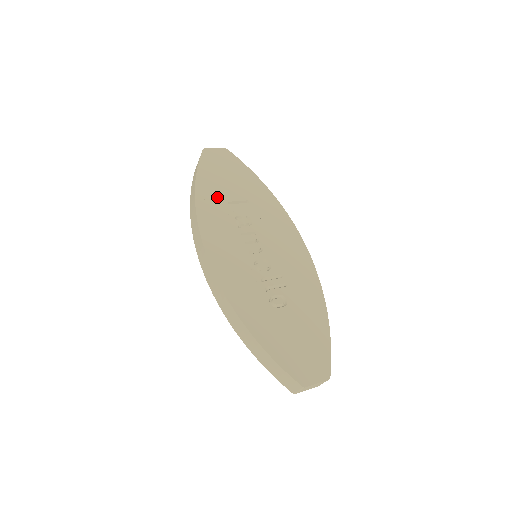
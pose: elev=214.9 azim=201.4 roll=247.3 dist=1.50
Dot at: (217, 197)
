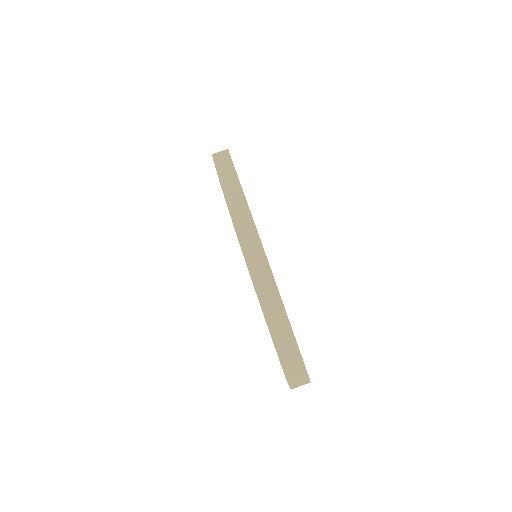
Dot at: occluded
